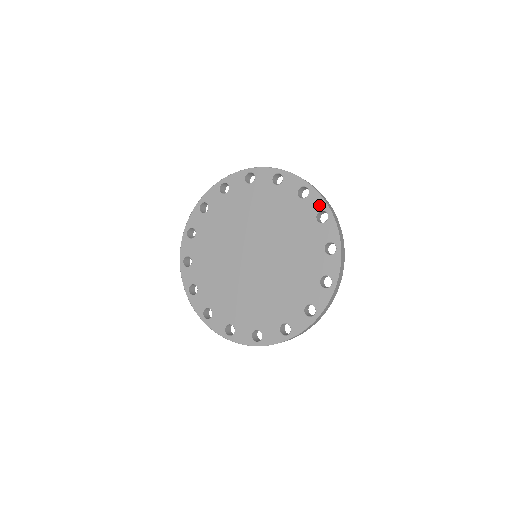
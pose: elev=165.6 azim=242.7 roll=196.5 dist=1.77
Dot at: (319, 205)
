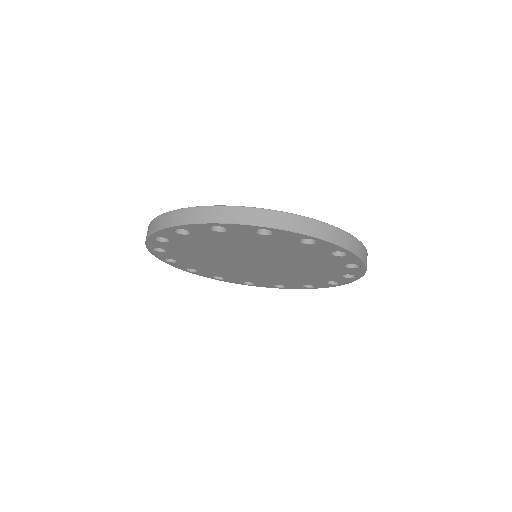
Dot at: occluded
